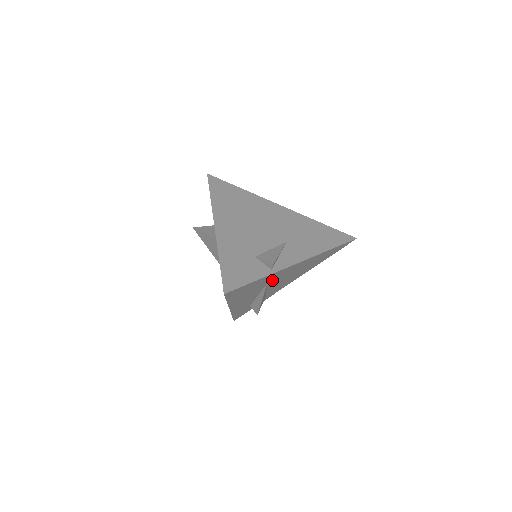
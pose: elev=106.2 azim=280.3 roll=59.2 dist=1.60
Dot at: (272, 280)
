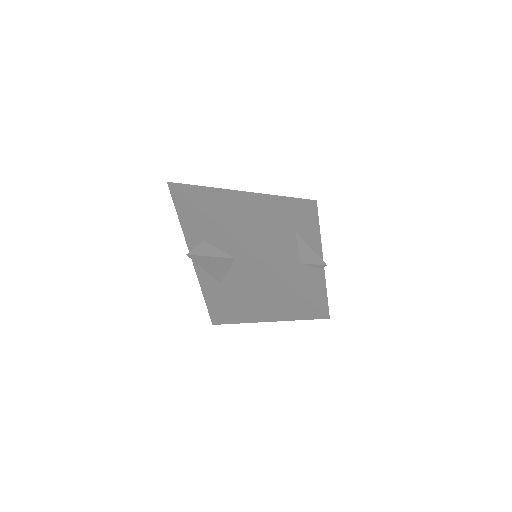
Dot at: occluded
